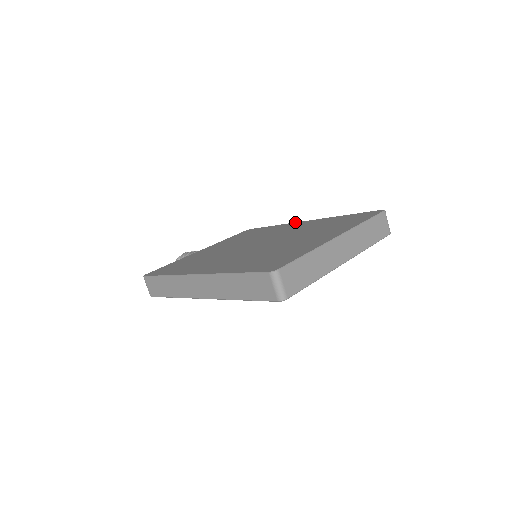
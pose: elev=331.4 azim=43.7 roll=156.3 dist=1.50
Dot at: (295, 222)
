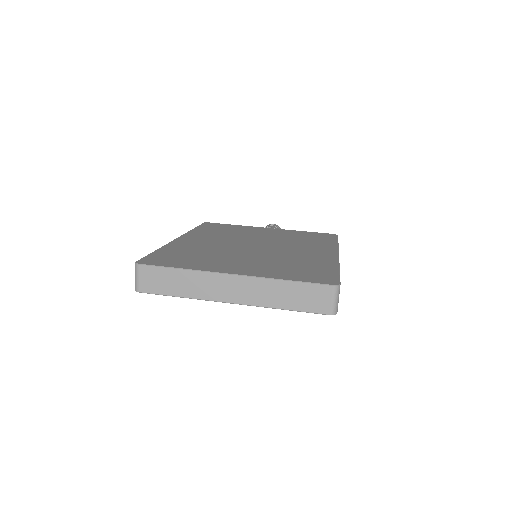
Dot at: (338, 249)
